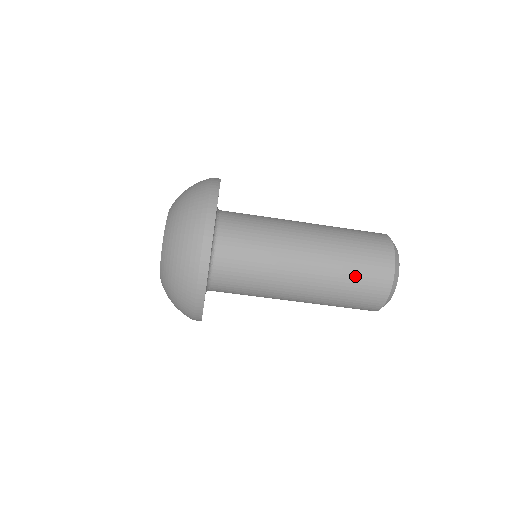
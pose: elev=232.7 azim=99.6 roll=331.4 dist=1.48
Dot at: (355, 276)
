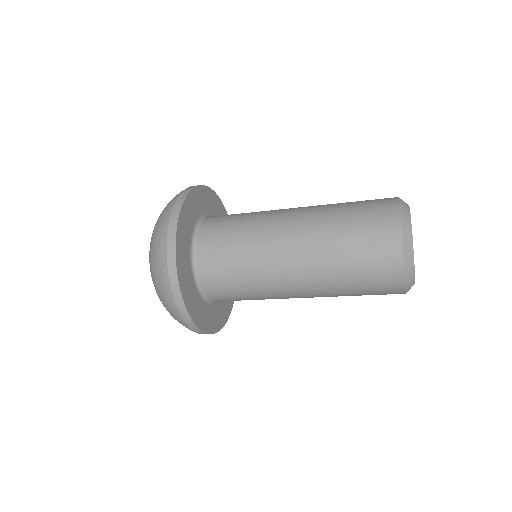
Dot at: (352, 259)
